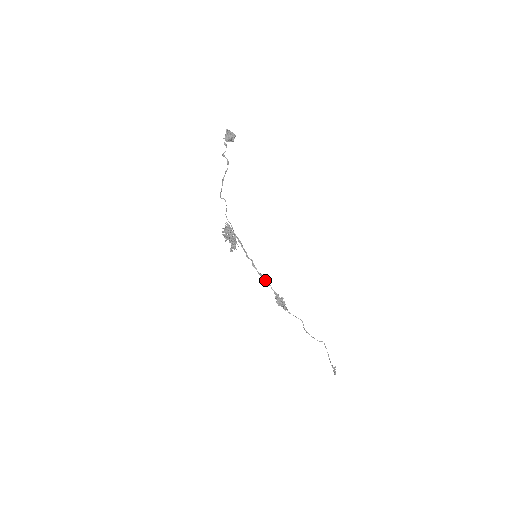
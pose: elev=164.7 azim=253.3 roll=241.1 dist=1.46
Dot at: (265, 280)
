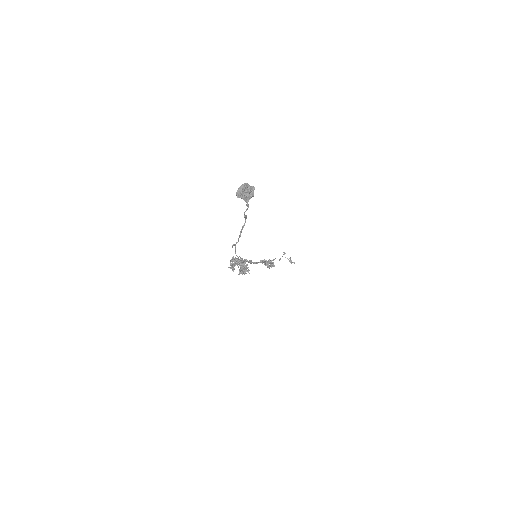
Dot at: (258, 262)
